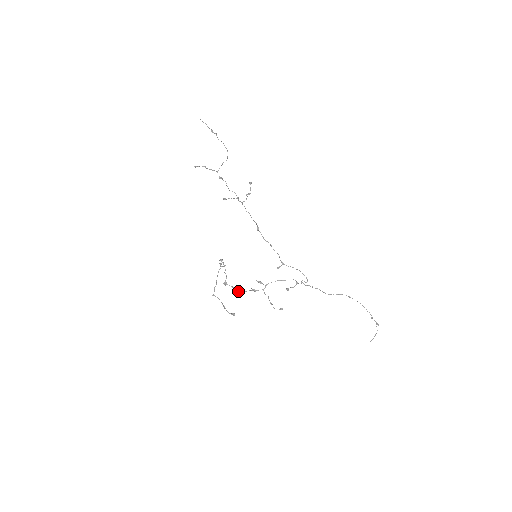
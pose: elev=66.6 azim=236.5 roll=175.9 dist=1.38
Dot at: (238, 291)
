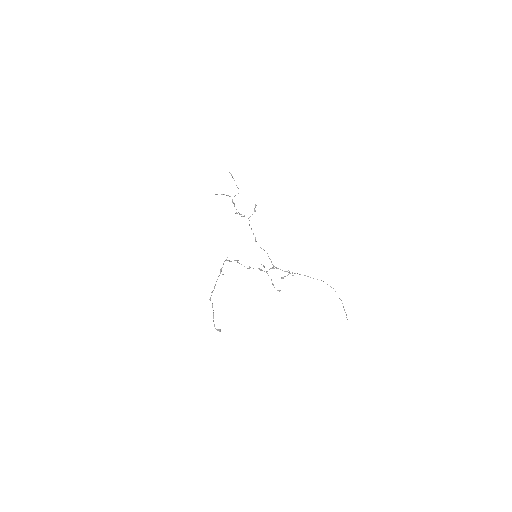
Dot at: (249, 268)
